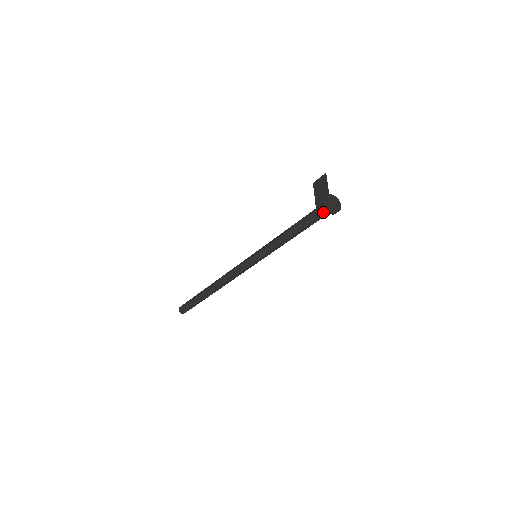
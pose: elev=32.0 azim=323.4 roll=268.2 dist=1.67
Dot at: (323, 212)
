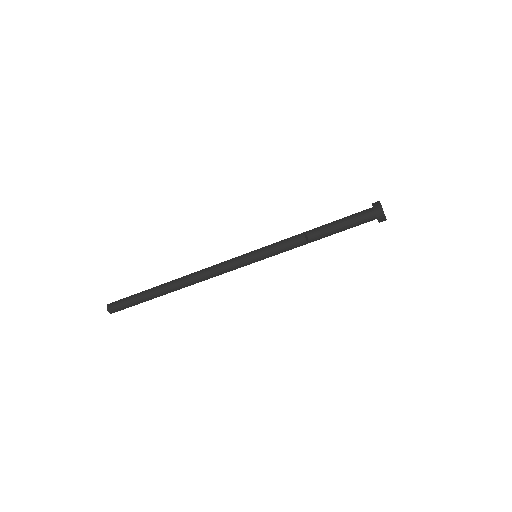
Dot at: (363, 222)
